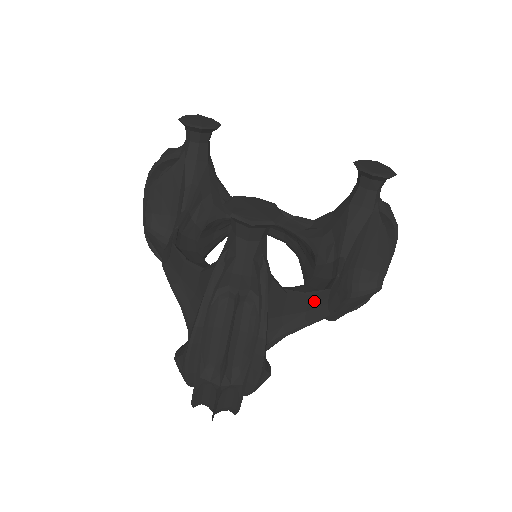
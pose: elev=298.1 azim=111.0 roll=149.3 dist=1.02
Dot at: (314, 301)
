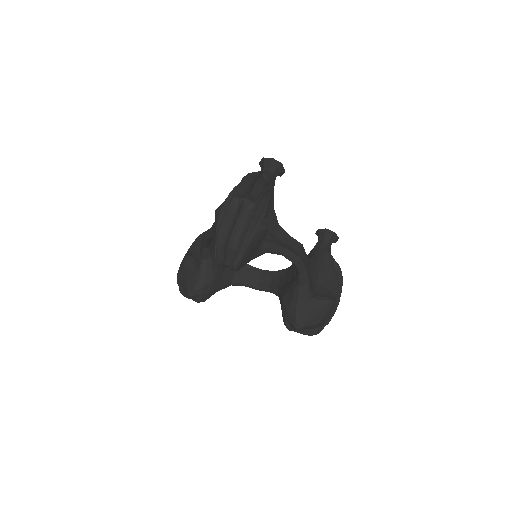
Dot at: (292, 243)
